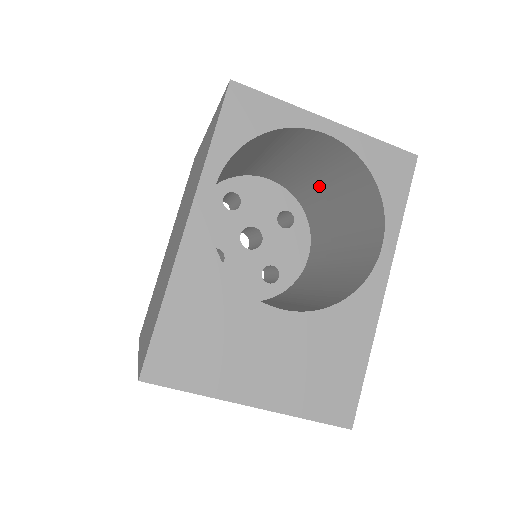
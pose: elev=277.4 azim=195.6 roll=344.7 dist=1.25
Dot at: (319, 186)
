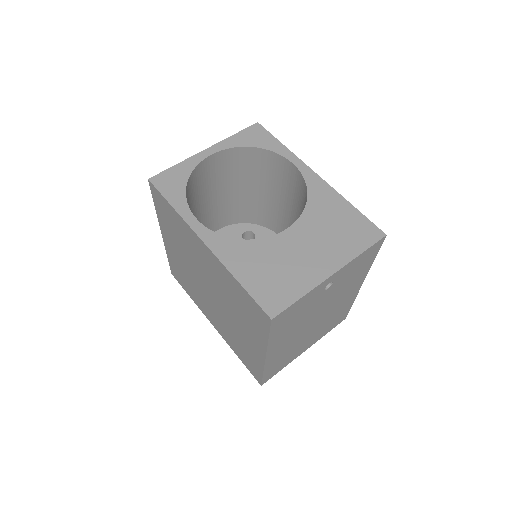
Dot at: (240, 195)
